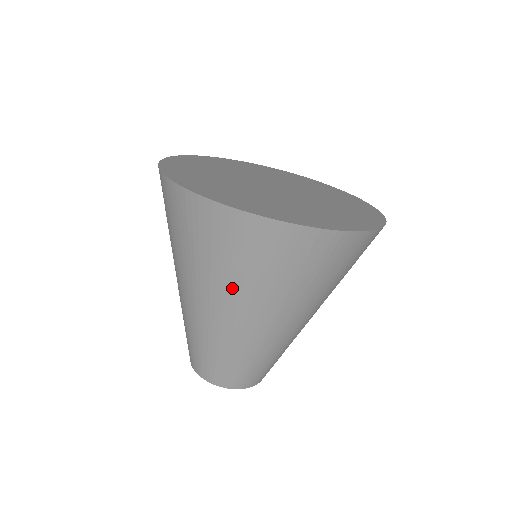
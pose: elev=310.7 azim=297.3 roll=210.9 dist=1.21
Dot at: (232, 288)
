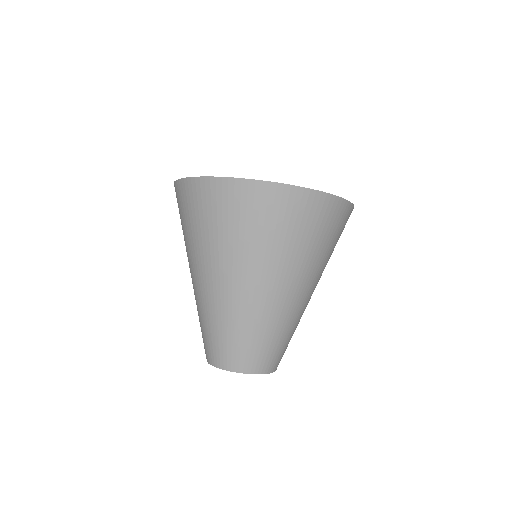
Dot at: (217, 251)
